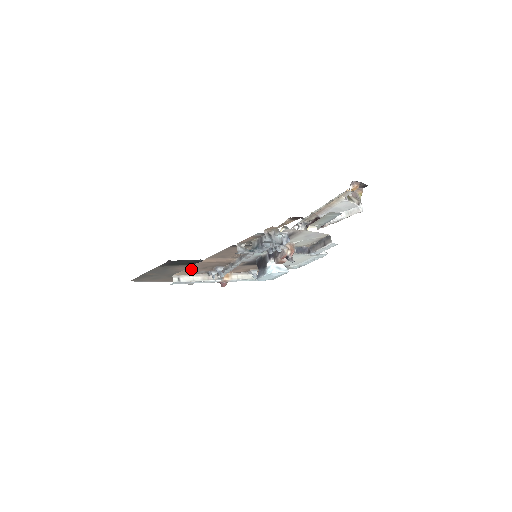
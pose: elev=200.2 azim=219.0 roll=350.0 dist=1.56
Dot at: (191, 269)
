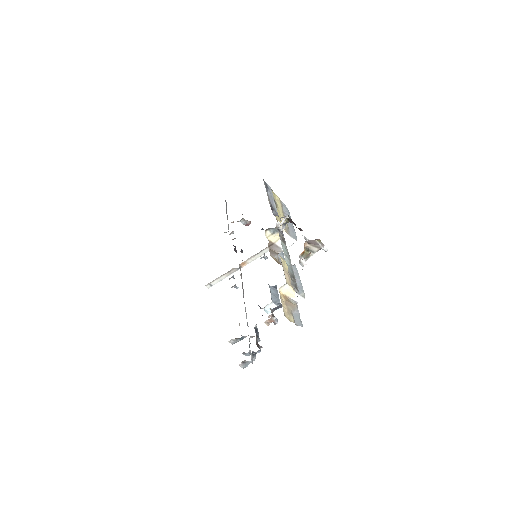
Dot at: occluded
